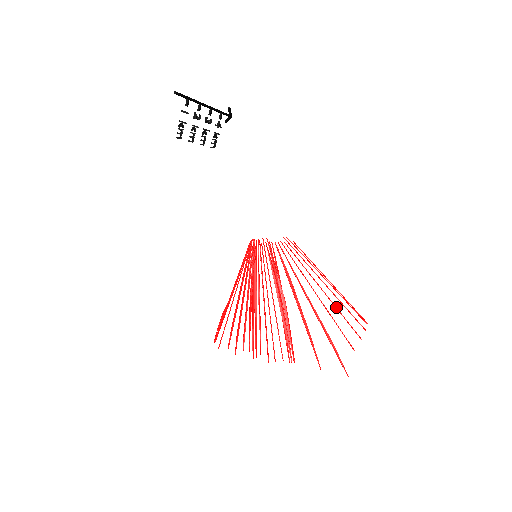
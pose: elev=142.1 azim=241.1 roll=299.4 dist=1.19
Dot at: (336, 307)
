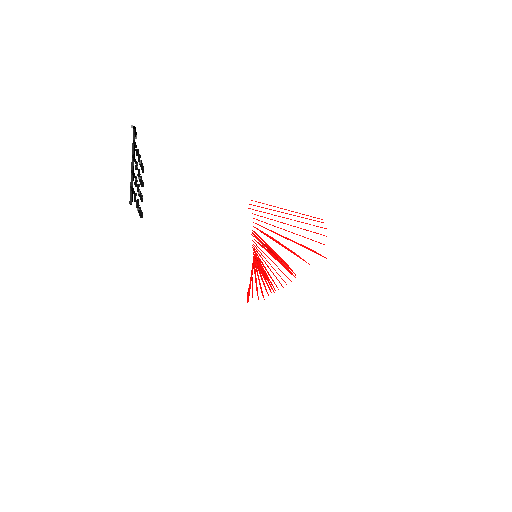
Dot at: occluded
